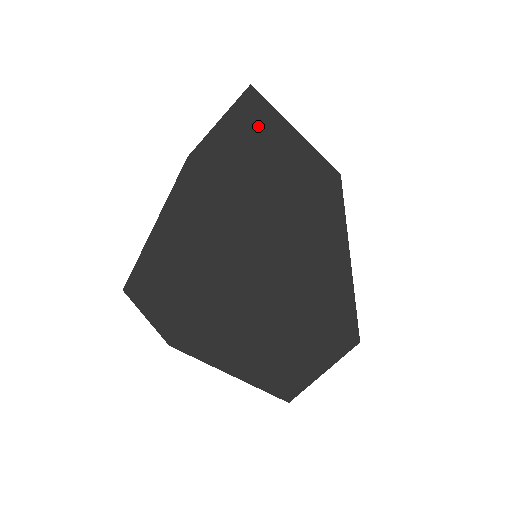
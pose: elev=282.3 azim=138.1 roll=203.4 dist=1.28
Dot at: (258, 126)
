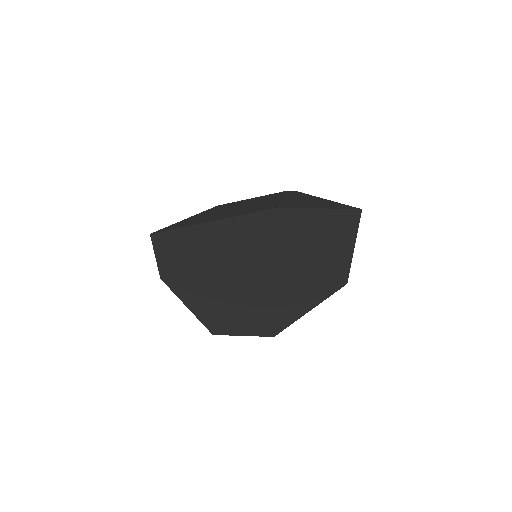
Dot at: (338, 232)
